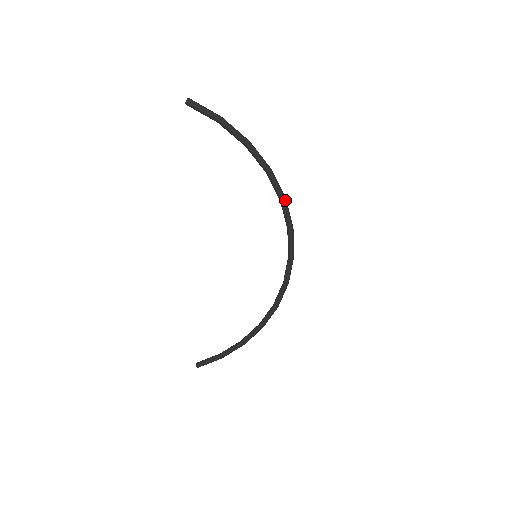
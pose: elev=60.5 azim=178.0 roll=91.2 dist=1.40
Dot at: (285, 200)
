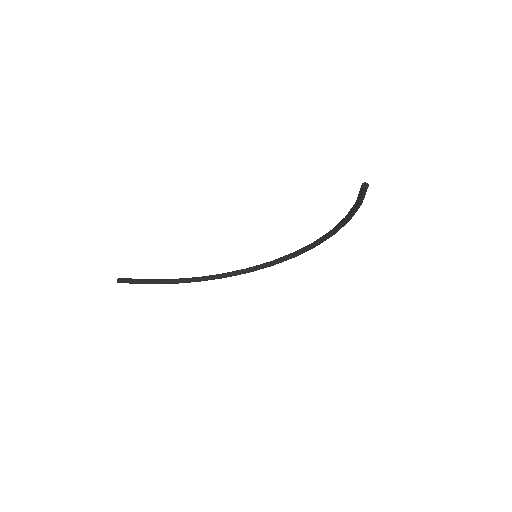
Dot at: occluded
